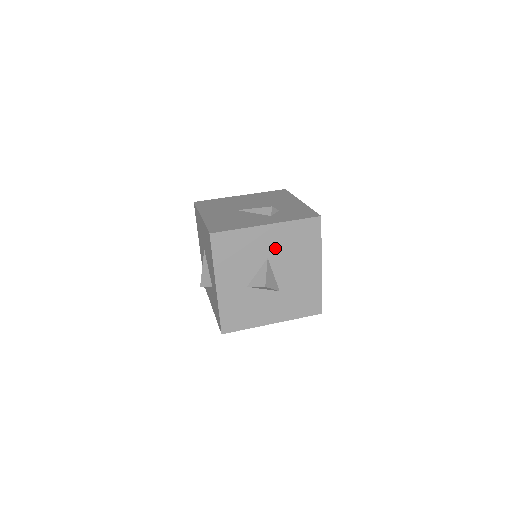
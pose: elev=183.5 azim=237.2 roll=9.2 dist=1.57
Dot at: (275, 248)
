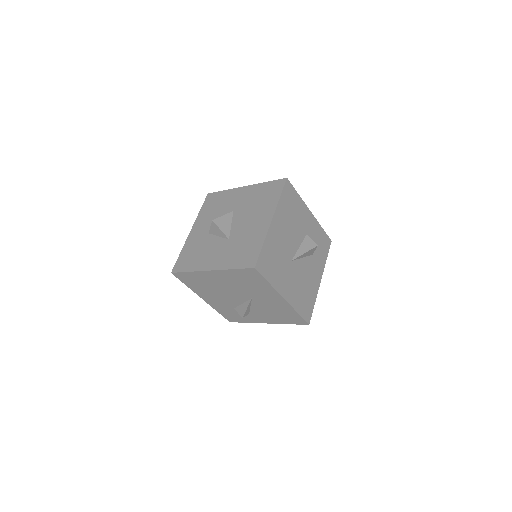
Dot at: (242, 203)
